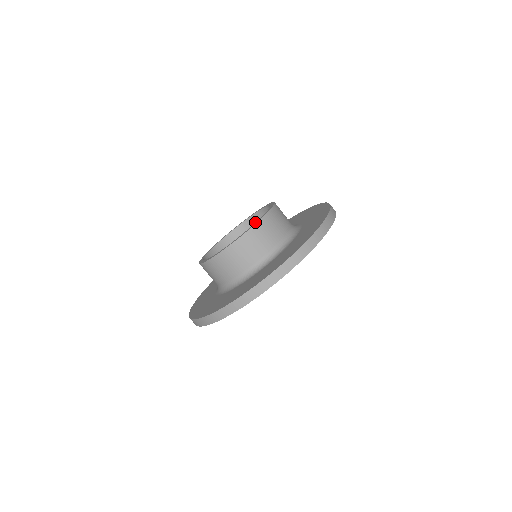
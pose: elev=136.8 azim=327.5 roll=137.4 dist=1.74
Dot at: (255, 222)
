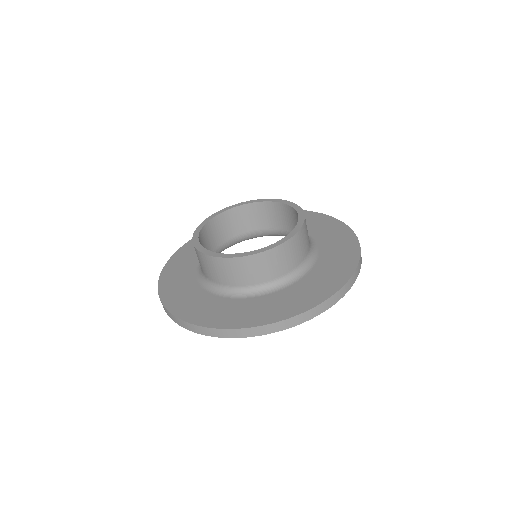
Dot at: (273, 209)
